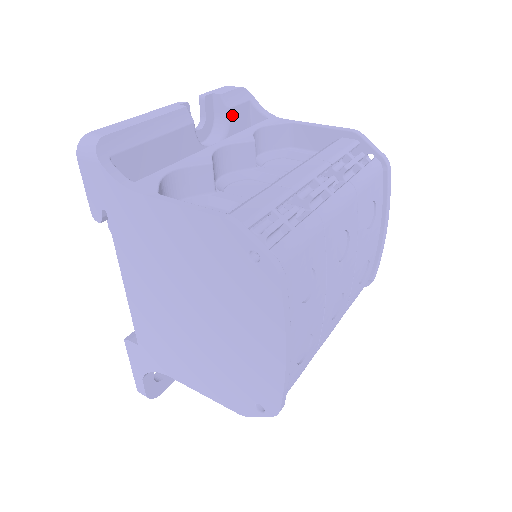
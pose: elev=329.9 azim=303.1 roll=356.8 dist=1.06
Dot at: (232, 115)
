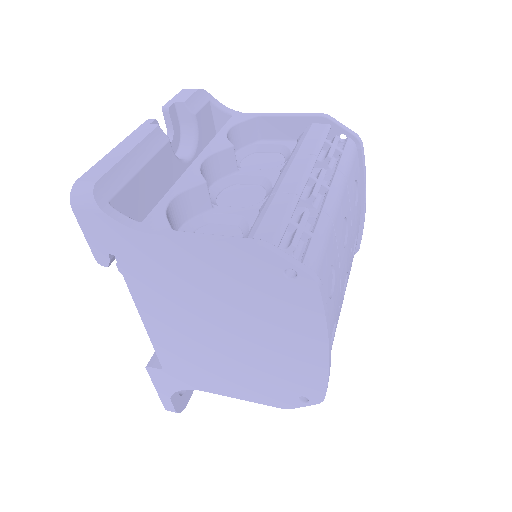
Dot at: (198, 121)
